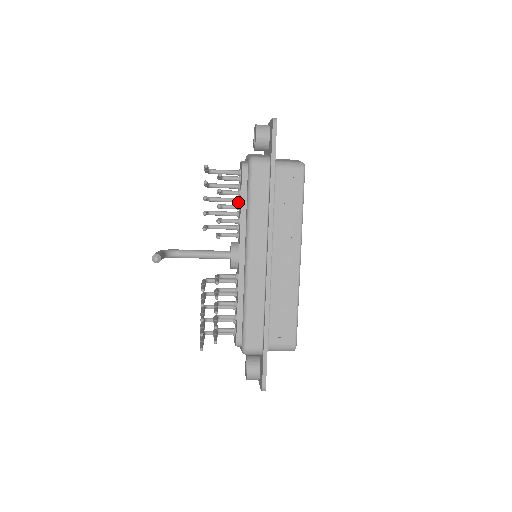
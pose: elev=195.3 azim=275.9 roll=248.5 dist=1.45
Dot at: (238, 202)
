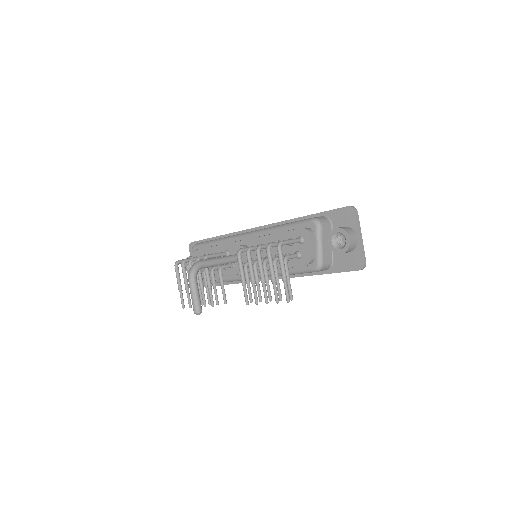
Dot at: occluded
